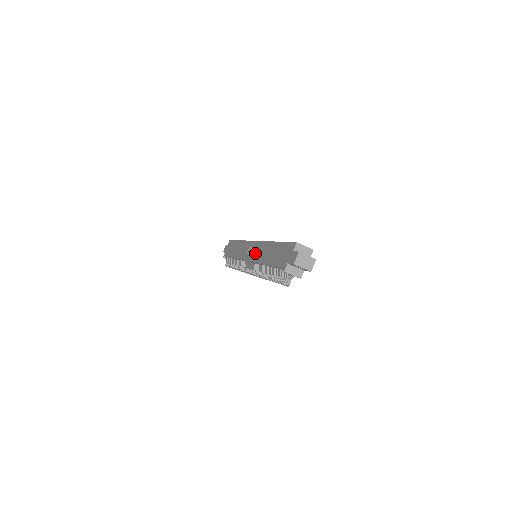
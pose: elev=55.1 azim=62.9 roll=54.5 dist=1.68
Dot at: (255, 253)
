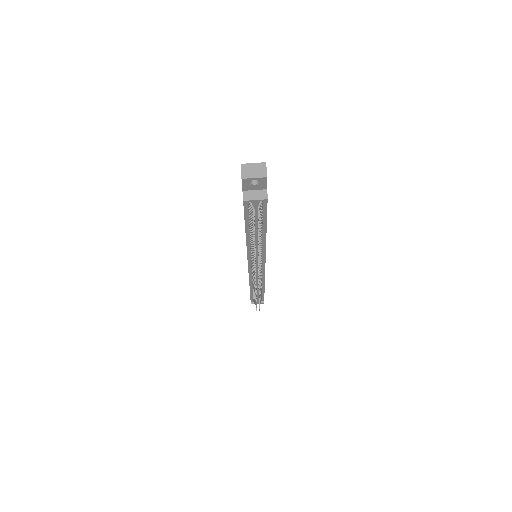
Dot at: occluded
